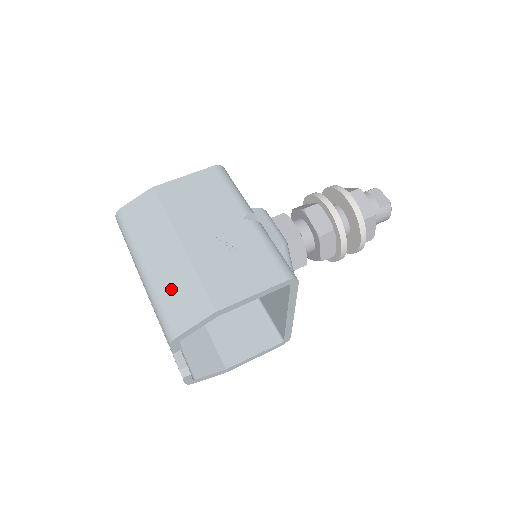
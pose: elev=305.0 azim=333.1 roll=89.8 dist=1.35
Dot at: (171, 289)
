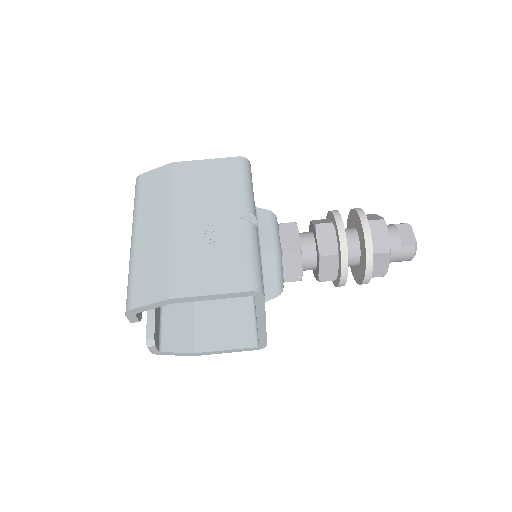
Dot at: (146, 264)
